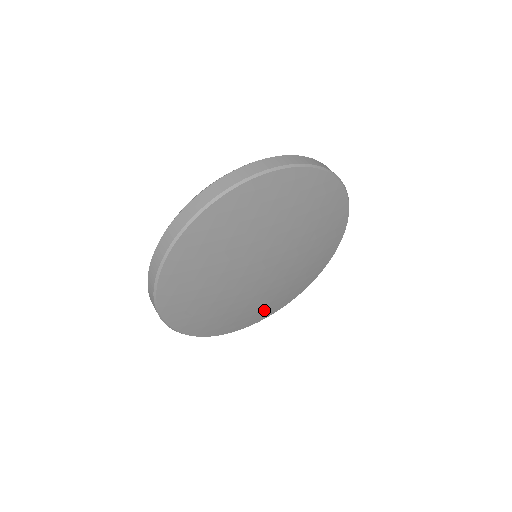
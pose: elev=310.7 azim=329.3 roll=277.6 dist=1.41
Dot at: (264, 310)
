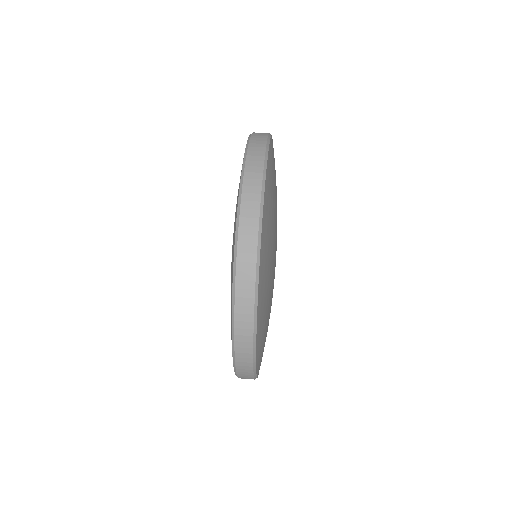
Dot at: occluded
